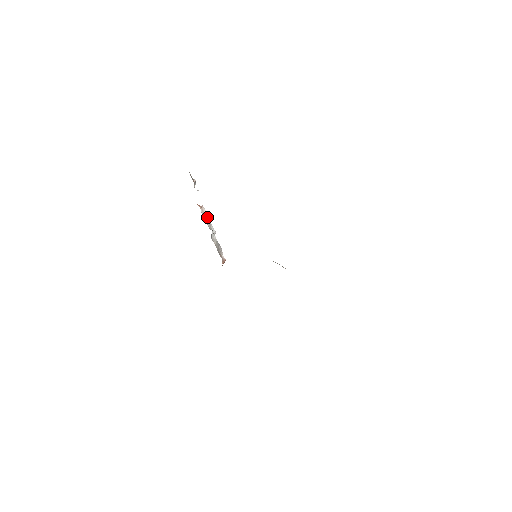
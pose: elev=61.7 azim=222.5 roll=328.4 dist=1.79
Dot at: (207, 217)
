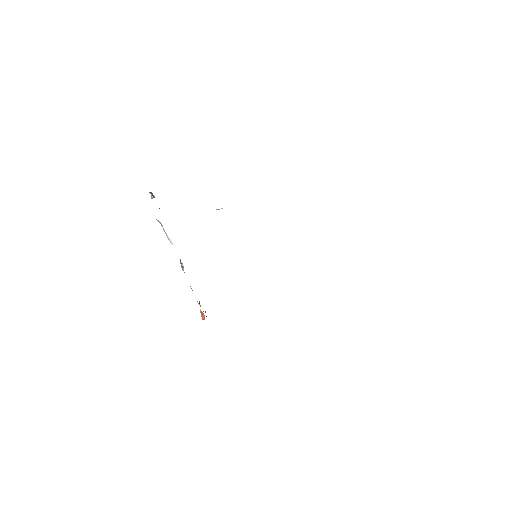
Dot at: occluded
